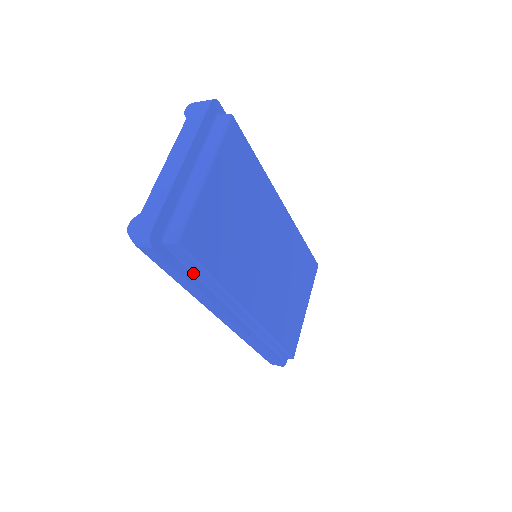
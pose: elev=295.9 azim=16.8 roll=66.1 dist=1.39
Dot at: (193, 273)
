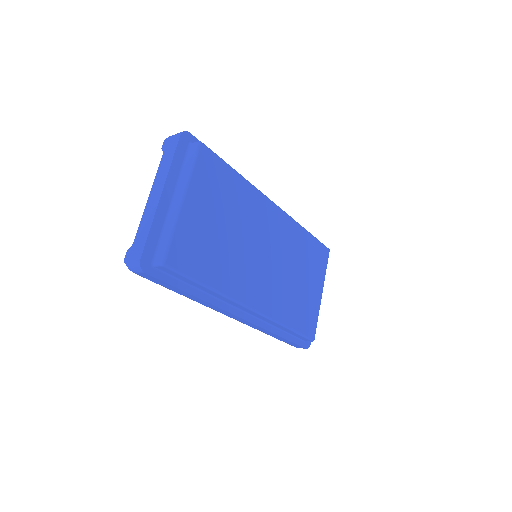
Dot at: (189, 285)
